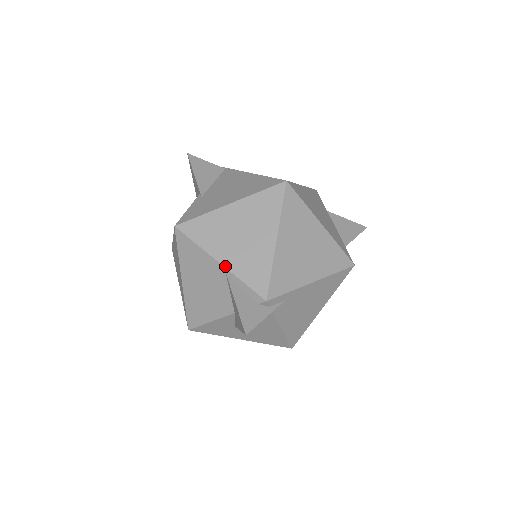
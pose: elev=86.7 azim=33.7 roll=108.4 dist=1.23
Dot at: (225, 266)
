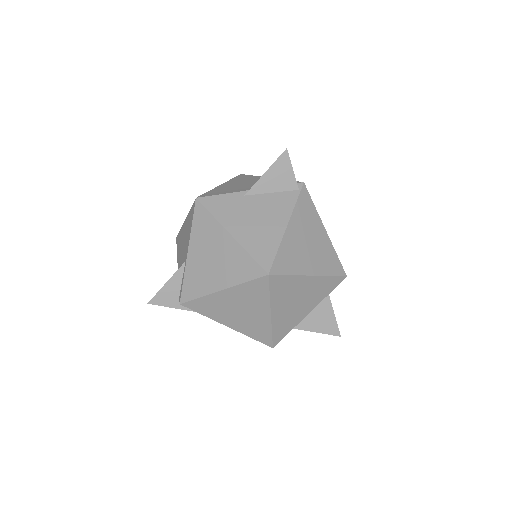
Dot at: (187, 259)
